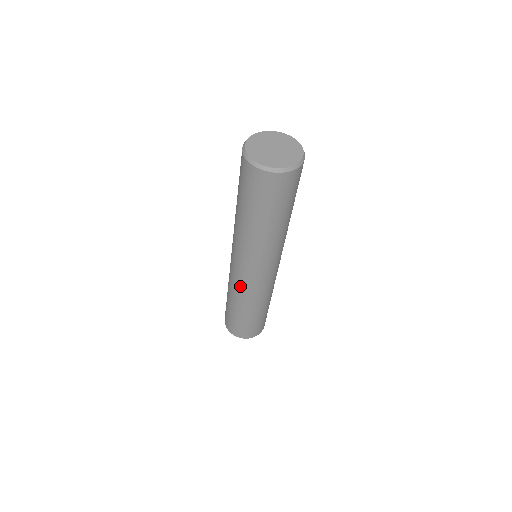
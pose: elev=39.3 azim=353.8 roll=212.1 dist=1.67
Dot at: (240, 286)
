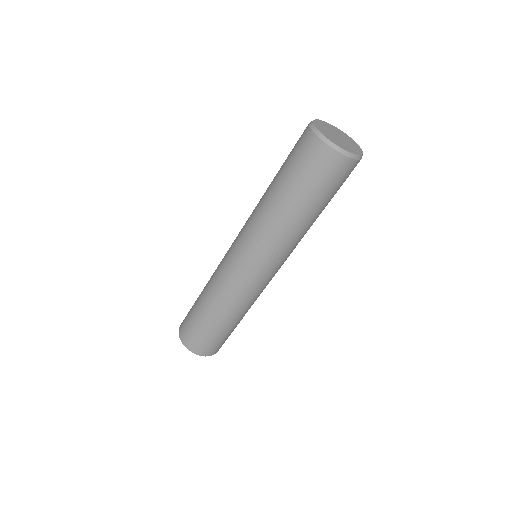
Dot at: (250, 293)
